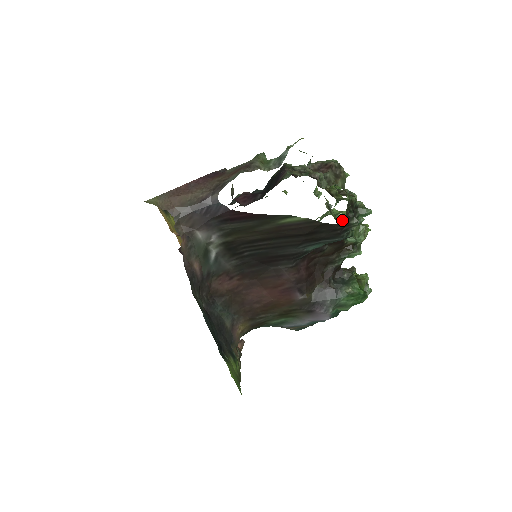
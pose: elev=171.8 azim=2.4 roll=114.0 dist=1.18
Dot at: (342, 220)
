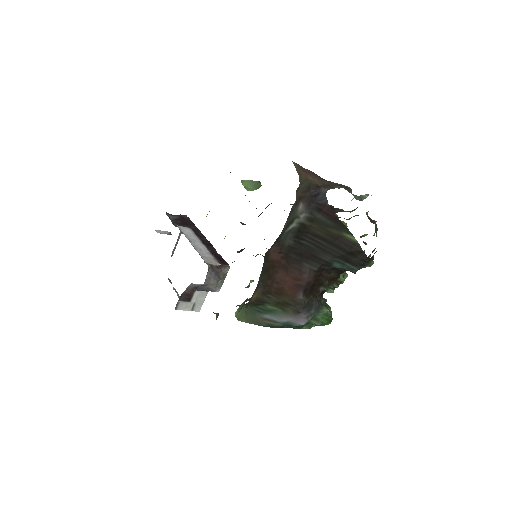
Dot at: occluded
